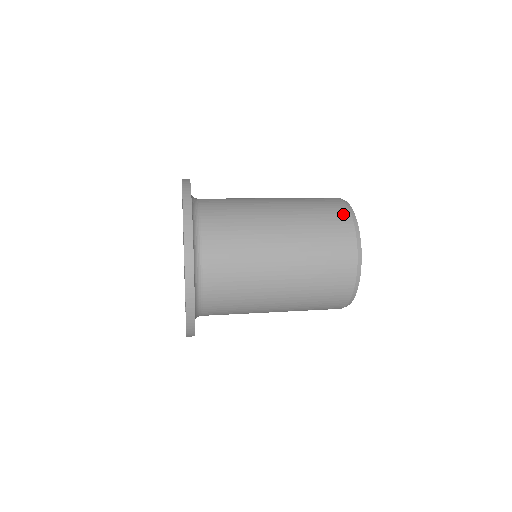
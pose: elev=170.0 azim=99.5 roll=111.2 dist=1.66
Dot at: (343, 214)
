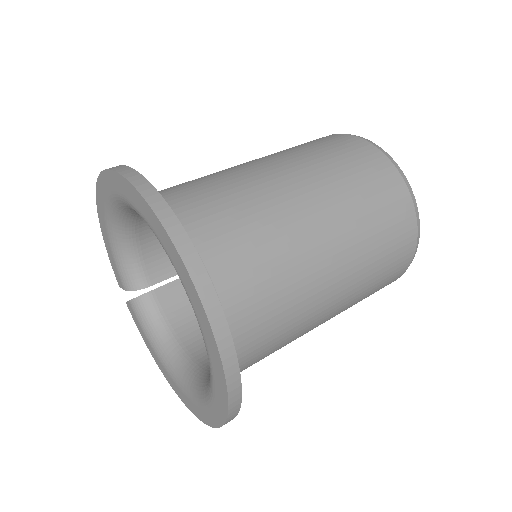
Dot at: (410, 238)
